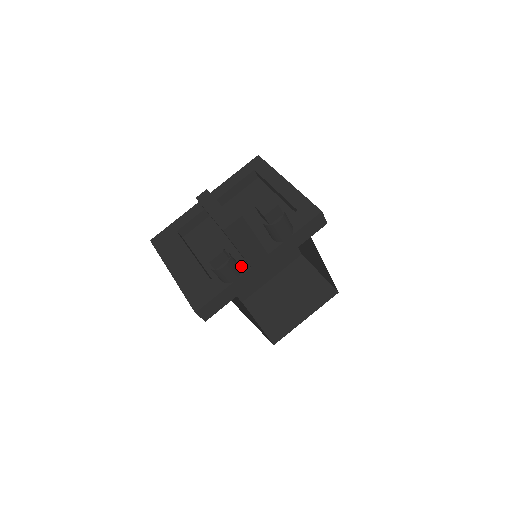
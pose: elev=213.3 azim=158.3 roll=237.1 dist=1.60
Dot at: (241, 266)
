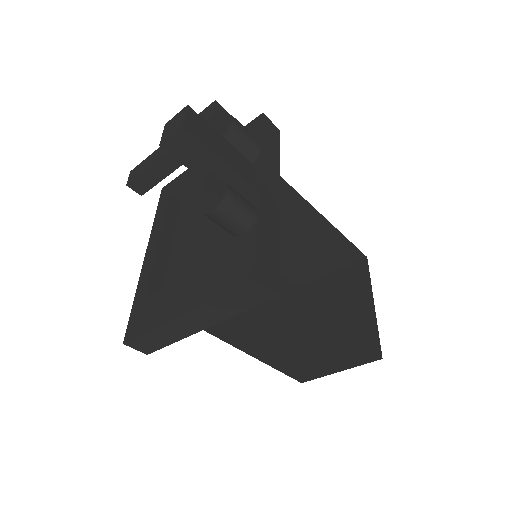
Dot at: occluded
